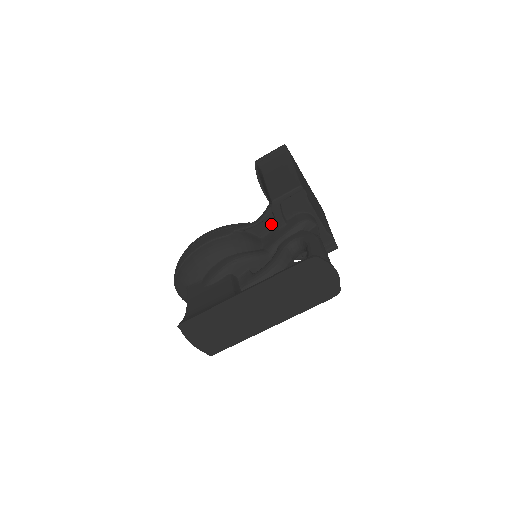
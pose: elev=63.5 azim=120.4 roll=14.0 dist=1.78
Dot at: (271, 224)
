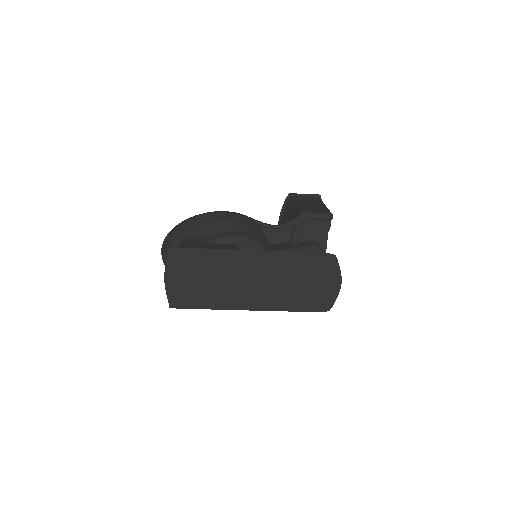
Dot at: (285, 236)
